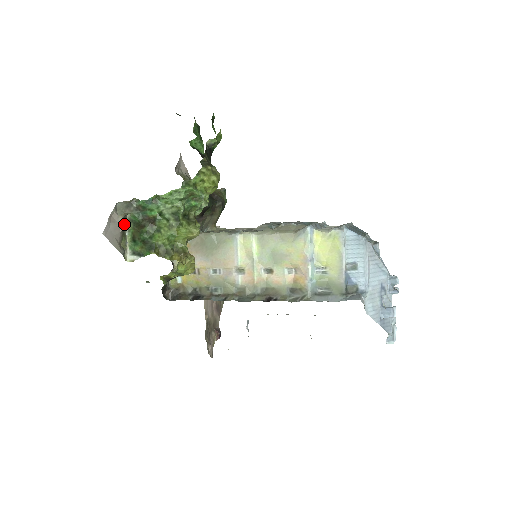
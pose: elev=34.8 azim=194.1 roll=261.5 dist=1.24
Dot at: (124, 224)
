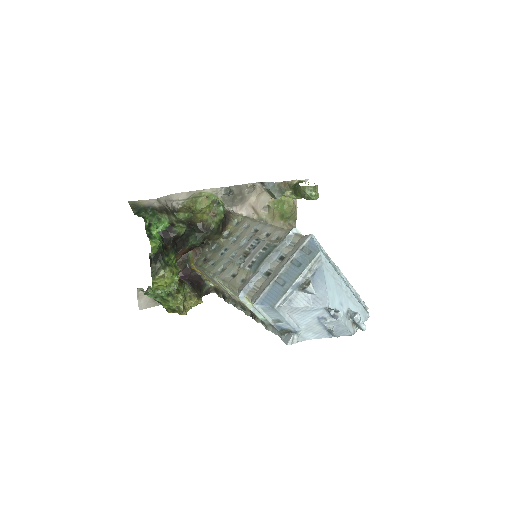
Dot at: occluded
